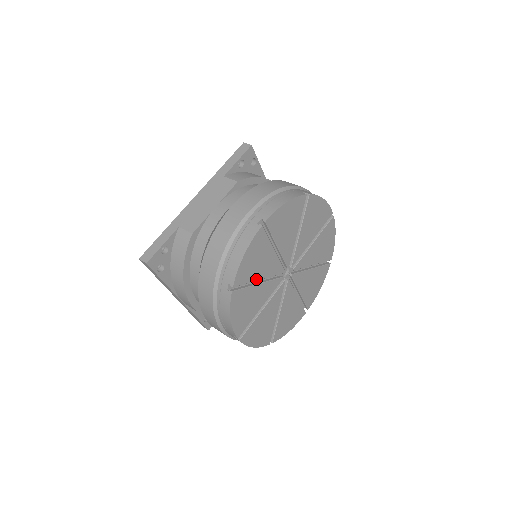
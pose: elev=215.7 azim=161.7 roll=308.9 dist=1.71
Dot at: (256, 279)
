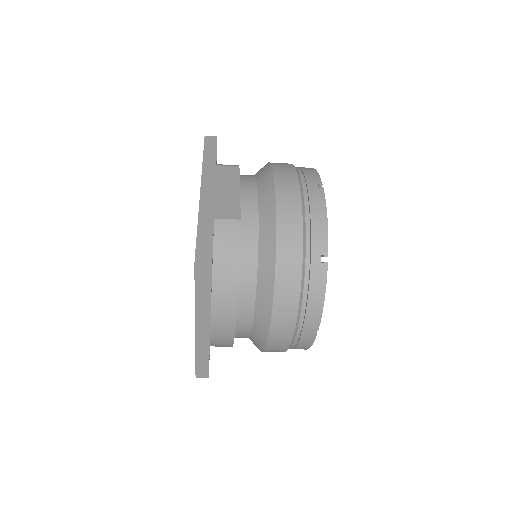
Dot at: occluded
